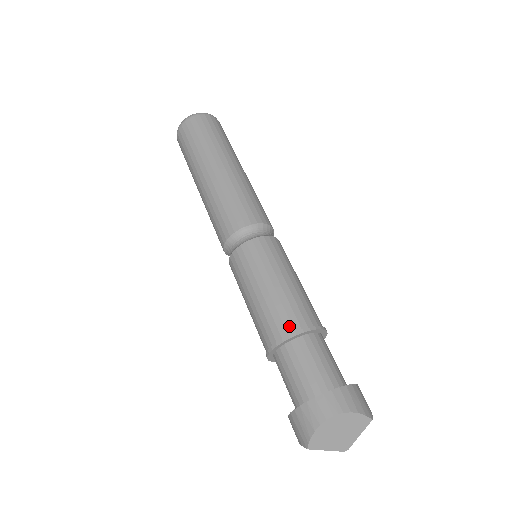
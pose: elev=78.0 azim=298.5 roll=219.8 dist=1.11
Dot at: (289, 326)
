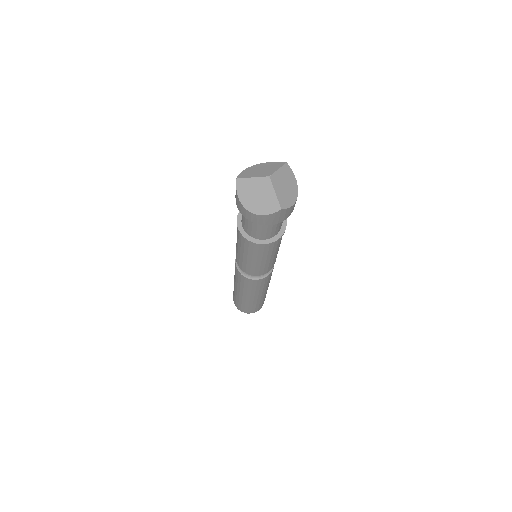
Dot at: occluded
